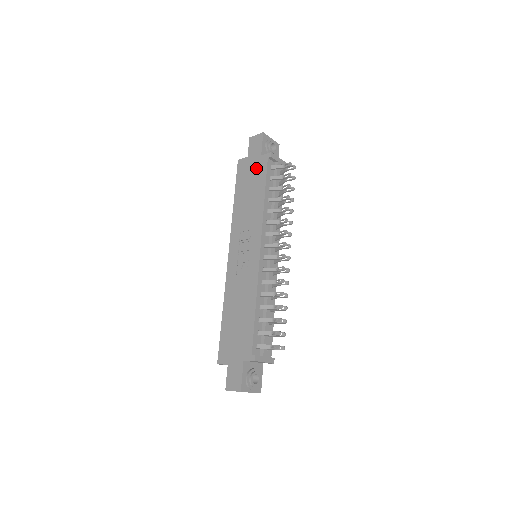
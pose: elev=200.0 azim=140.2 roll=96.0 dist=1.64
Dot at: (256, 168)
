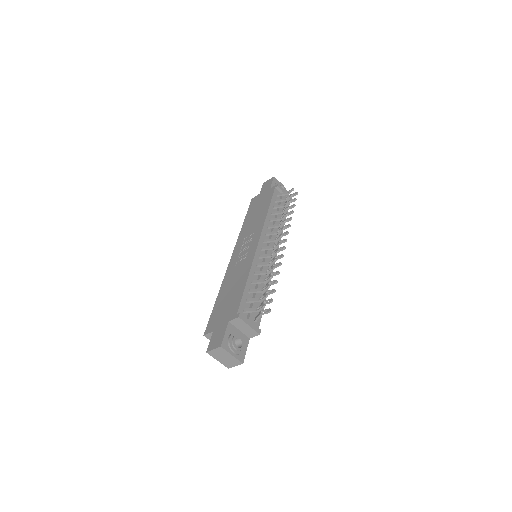
Dot at: (265, 197)
